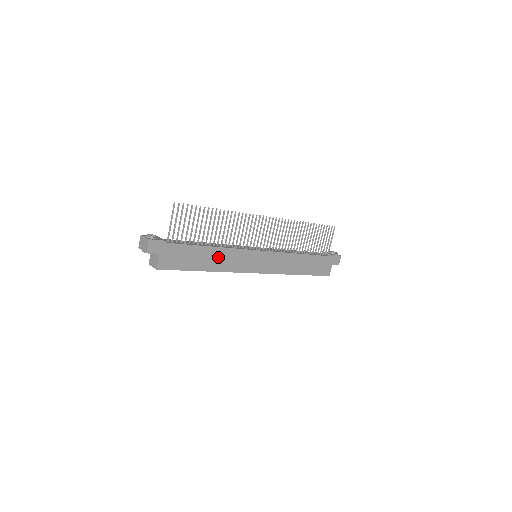
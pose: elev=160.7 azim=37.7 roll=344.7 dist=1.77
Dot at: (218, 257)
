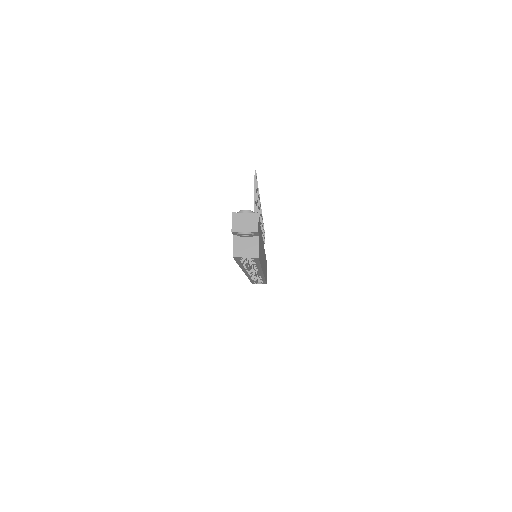
Dot at: occluded
